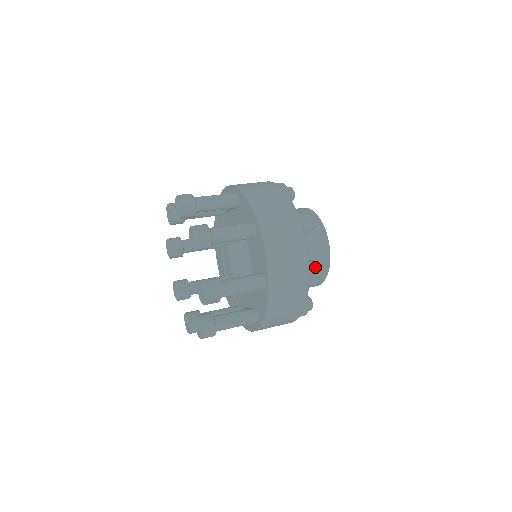
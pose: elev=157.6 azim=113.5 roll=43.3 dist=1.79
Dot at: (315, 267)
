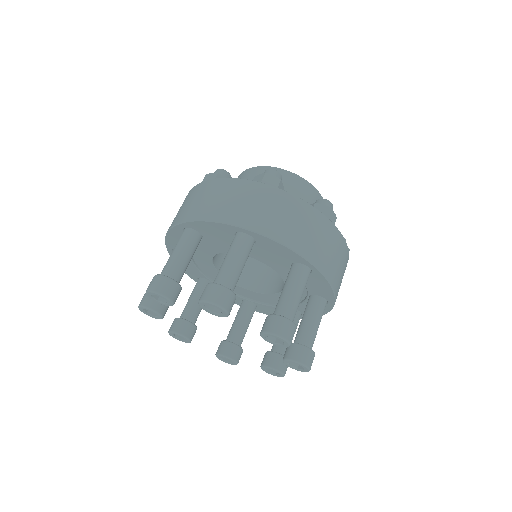
Dot at: occluded
